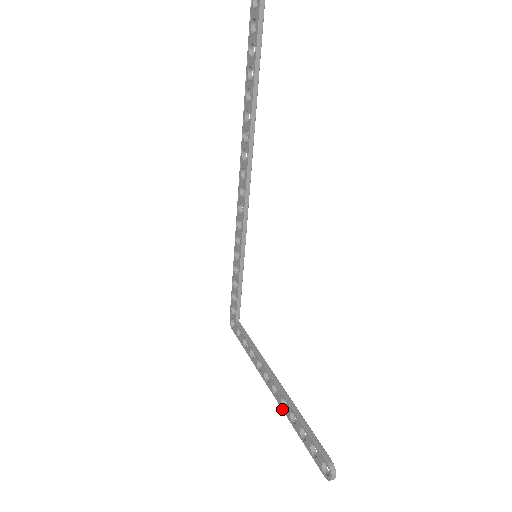
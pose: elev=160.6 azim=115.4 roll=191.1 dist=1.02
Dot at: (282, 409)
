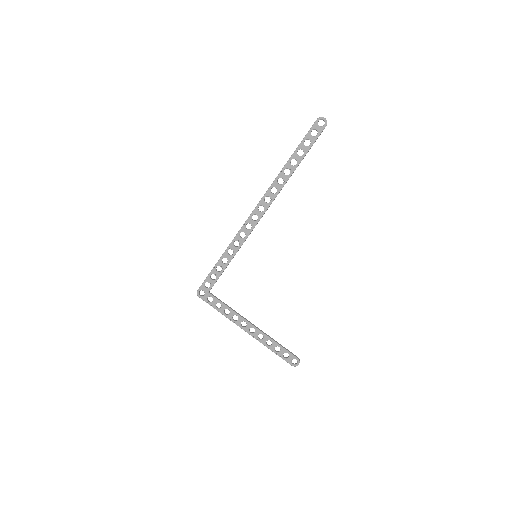
Dot at: (258, 340)
